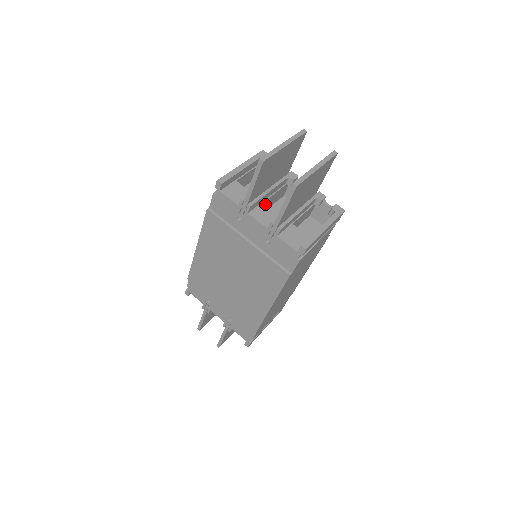
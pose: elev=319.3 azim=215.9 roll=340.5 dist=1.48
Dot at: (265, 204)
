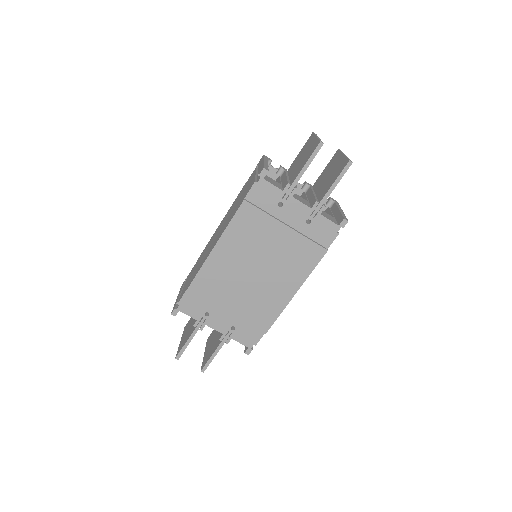
Dot at: occluded
